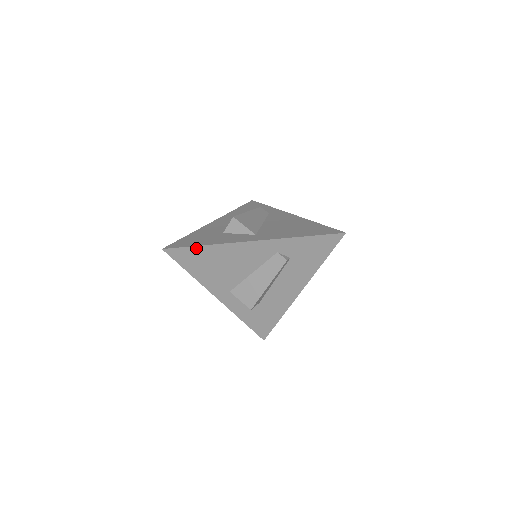
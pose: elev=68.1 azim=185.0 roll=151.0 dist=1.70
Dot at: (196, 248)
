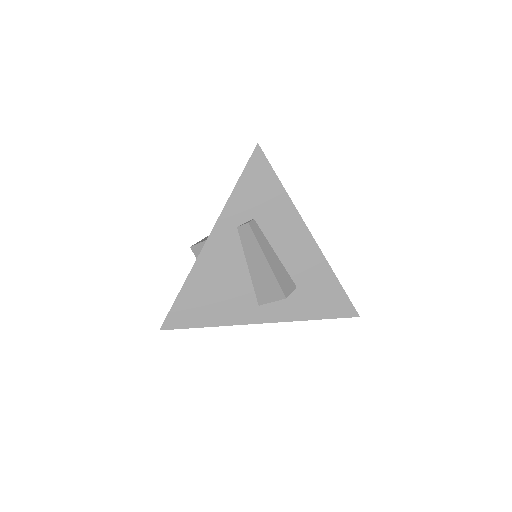
Dot at: (179, 300)
